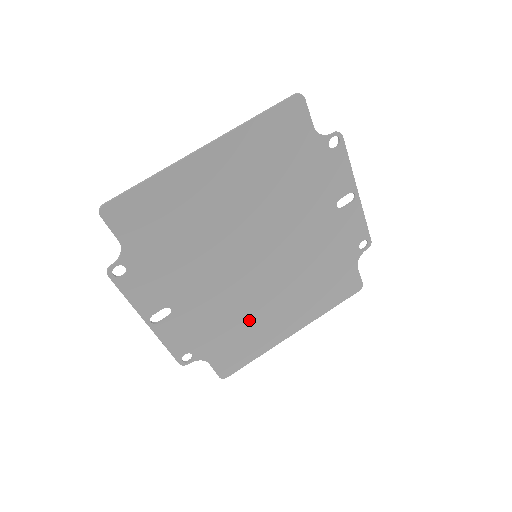
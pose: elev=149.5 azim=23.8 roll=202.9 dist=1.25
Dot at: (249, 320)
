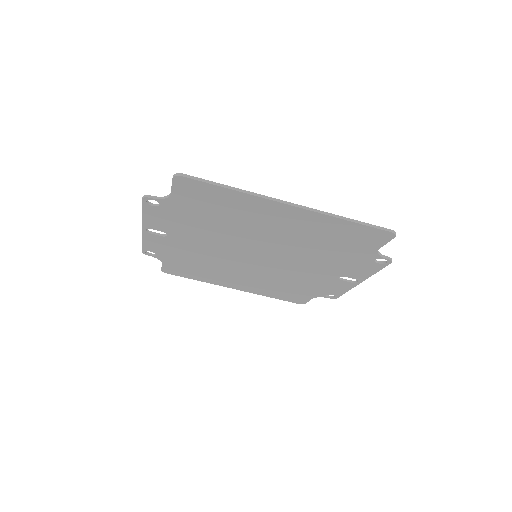
Dot at: (213, 269)
